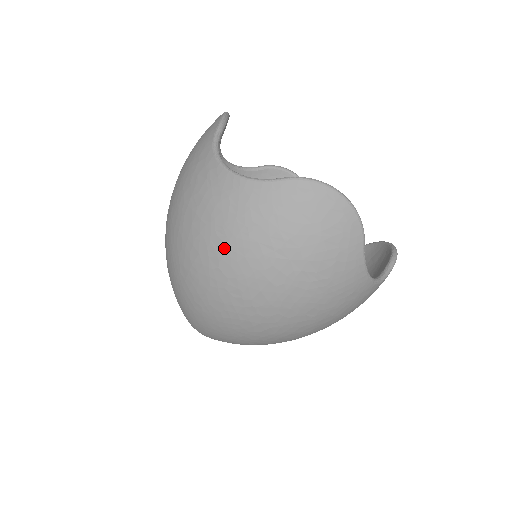
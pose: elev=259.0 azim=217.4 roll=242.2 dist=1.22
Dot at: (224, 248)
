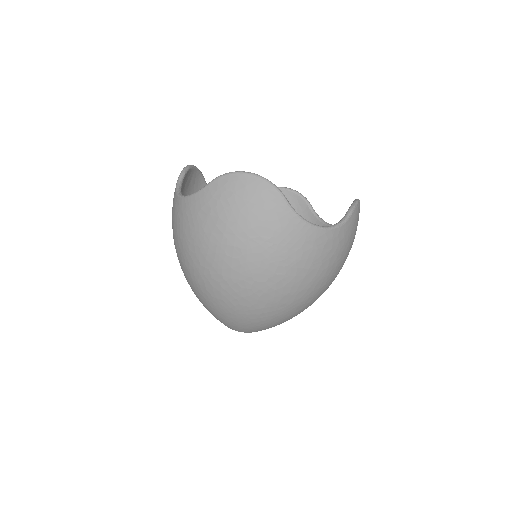
Dot at: (196, 249)
